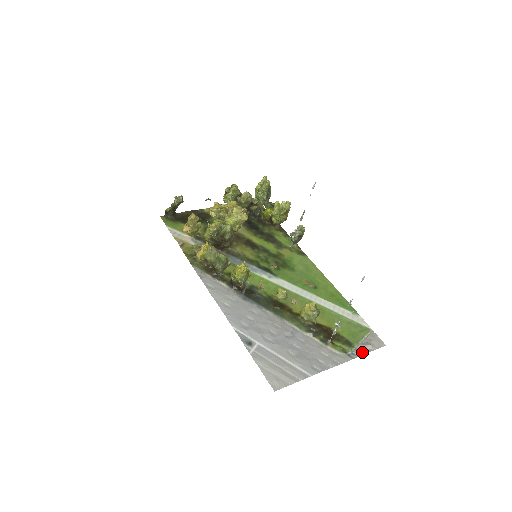
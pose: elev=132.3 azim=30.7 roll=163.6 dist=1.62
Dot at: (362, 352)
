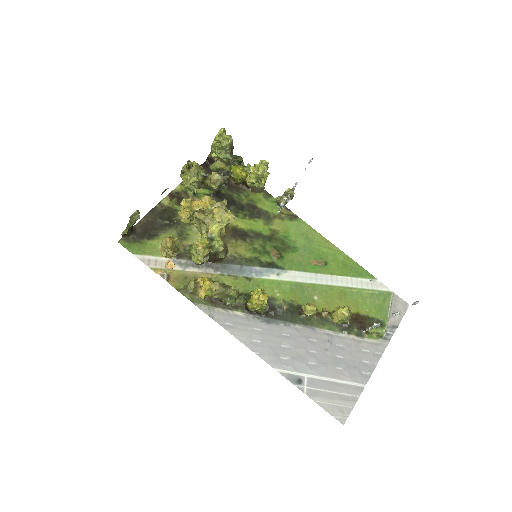
Dot at: (394, 327)
